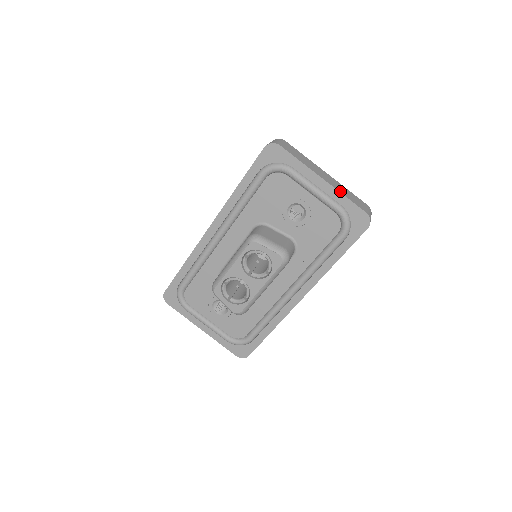
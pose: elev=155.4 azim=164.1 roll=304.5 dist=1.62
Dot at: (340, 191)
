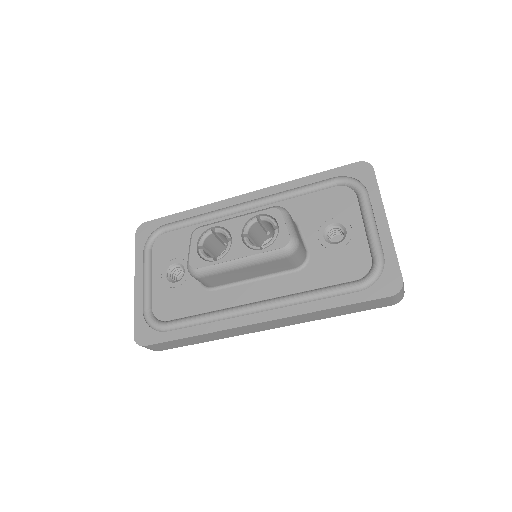
Dot at: (393, 243)
